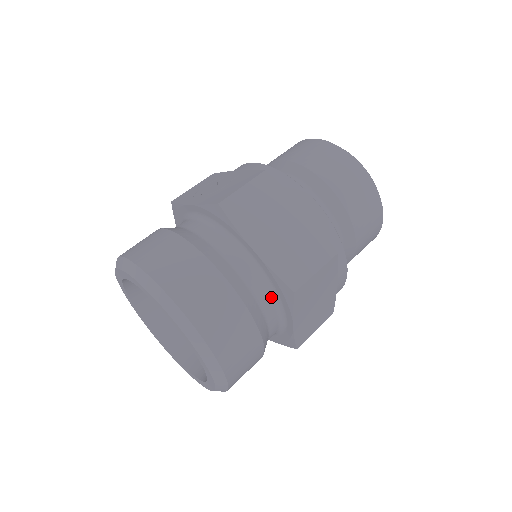
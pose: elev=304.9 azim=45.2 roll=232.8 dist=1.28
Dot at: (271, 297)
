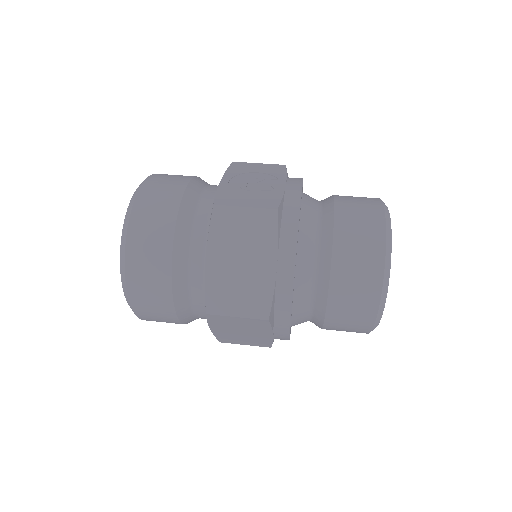
Dot at: (204, 298)
